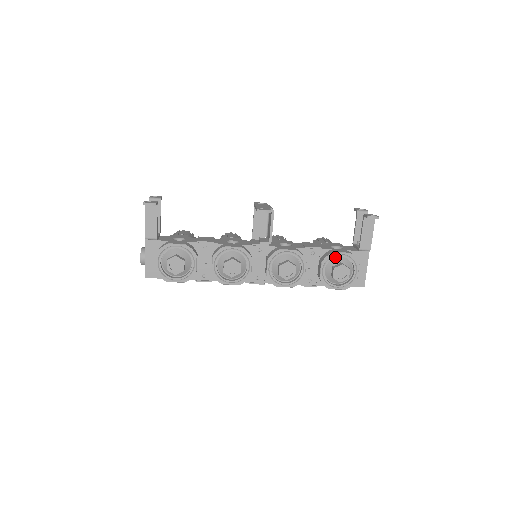
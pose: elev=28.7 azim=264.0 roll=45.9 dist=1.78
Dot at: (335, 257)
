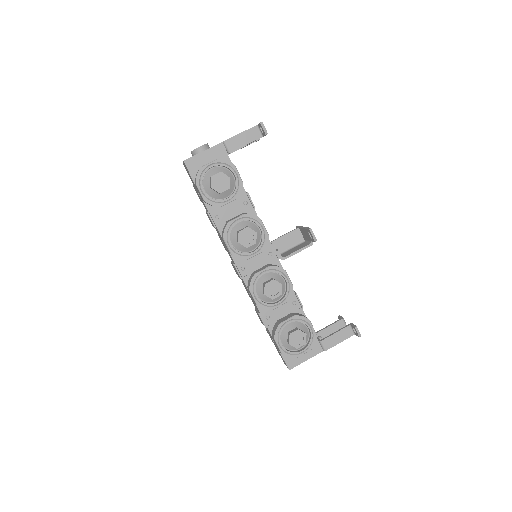
Dot at: (306, 324)
